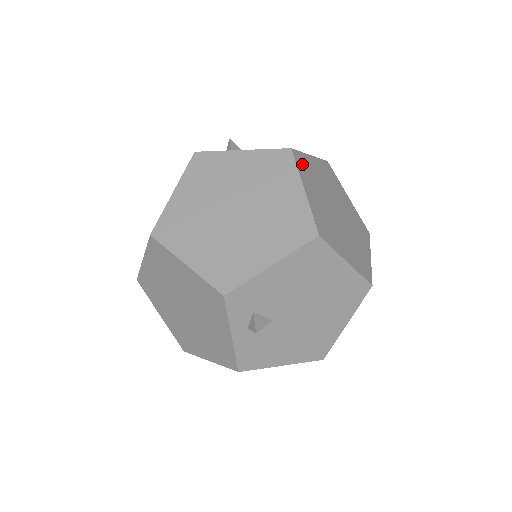
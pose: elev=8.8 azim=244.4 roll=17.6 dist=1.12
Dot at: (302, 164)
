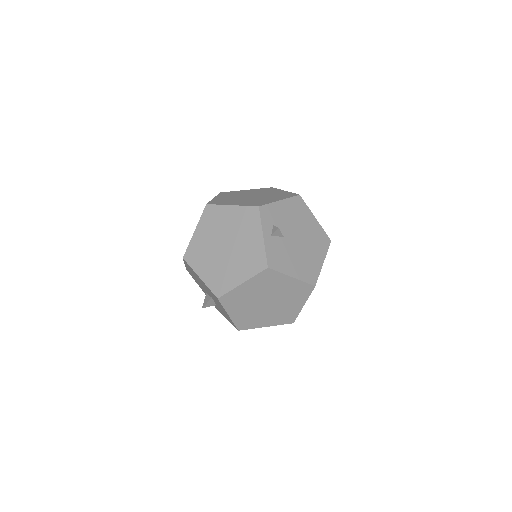
Dot at: occluded
